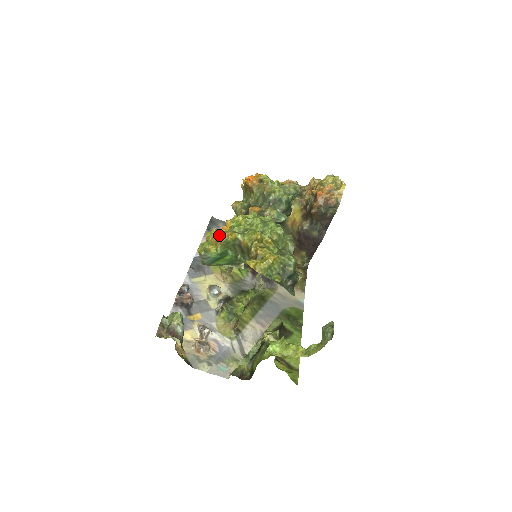
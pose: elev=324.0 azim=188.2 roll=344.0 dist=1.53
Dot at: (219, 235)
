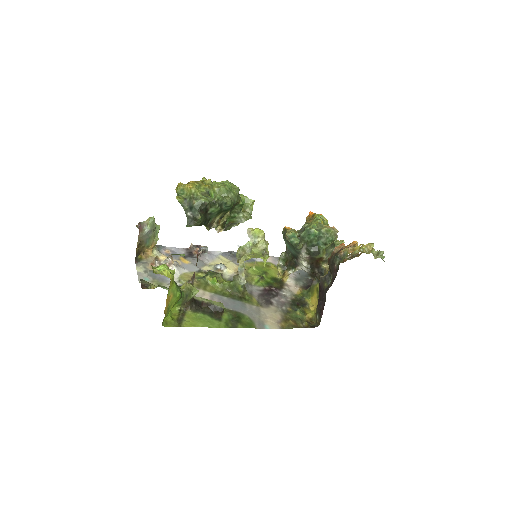
Dot at: occluded
